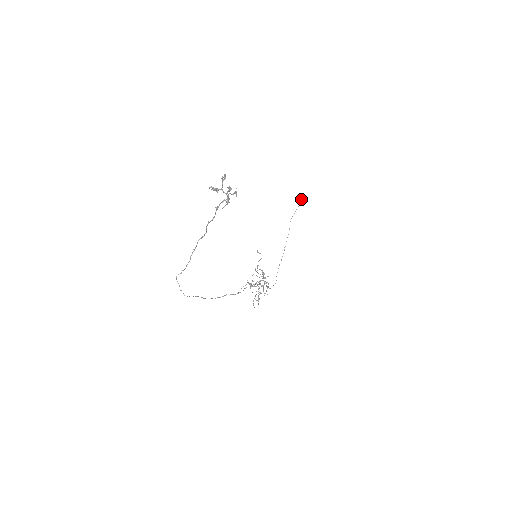
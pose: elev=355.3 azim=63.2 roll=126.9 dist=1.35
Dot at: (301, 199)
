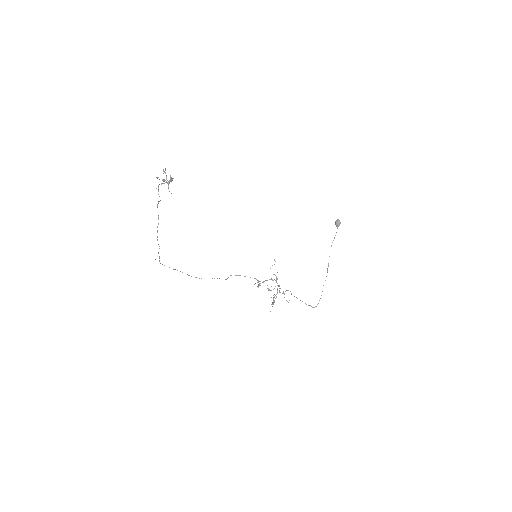
Dot at: (337, 223)
